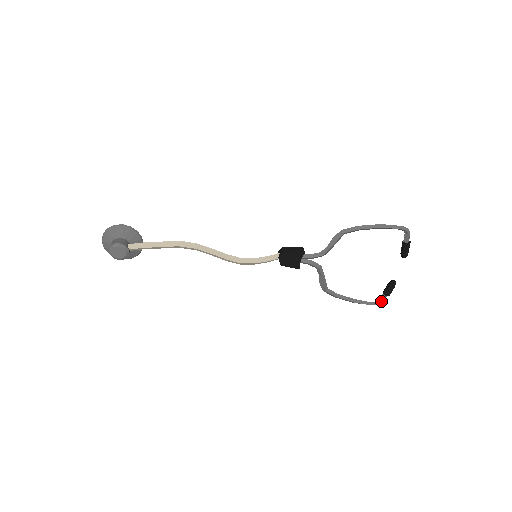
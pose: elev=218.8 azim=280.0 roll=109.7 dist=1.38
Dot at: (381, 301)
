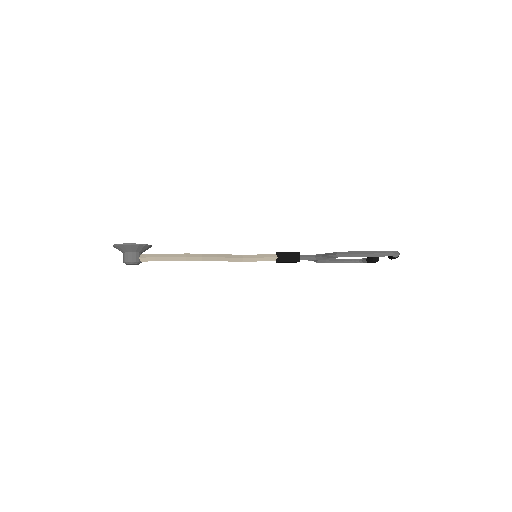
Dot at: (363, 262)
